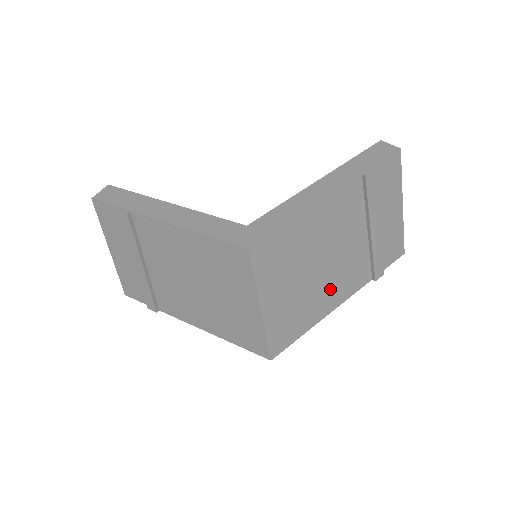
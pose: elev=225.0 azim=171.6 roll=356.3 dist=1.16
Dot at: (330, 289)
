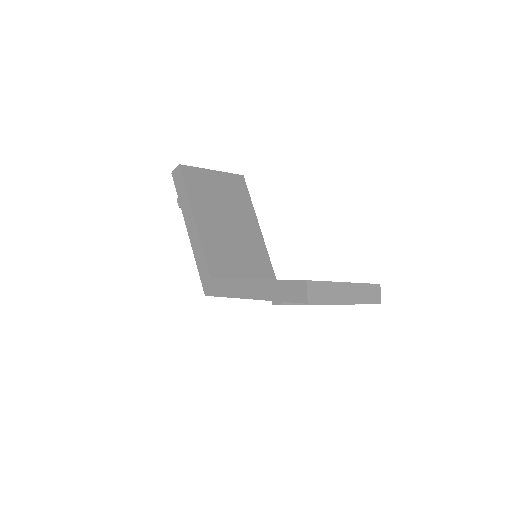
Dot at: occluded
